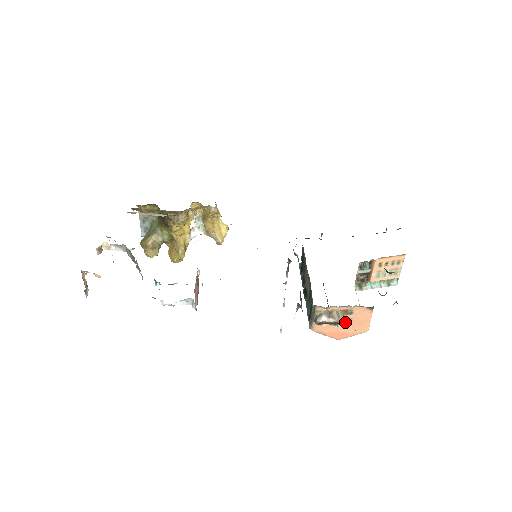
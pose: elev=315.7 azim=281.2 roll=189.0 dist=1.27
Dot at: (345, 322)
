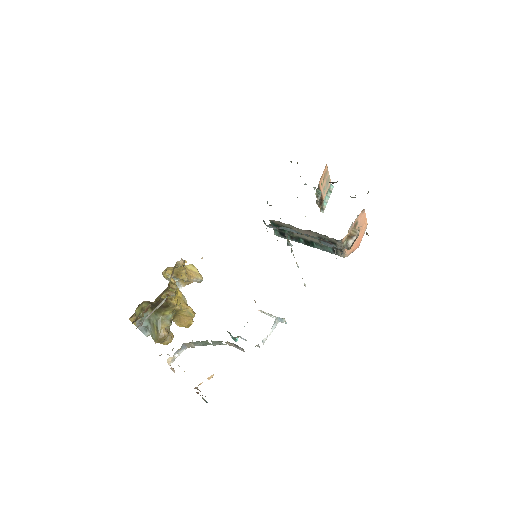
Dot at: occluded
